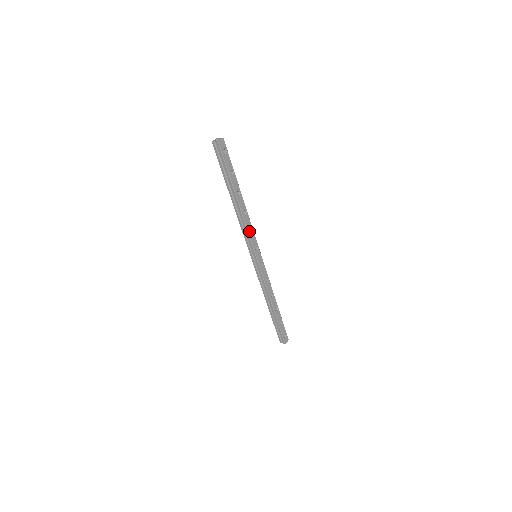
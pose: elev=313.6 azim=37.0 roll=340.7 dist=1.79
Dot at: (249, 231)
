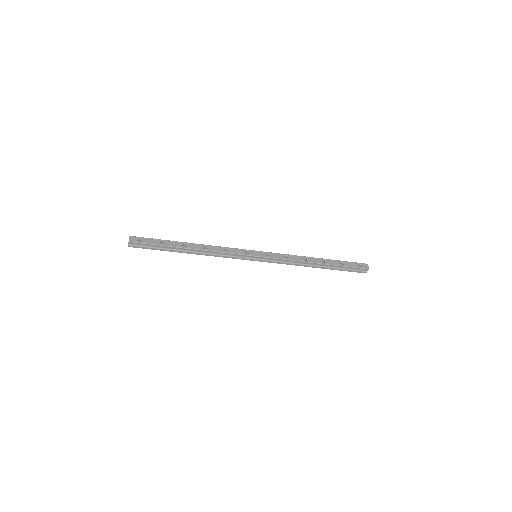
Dot at: (227, 251)
